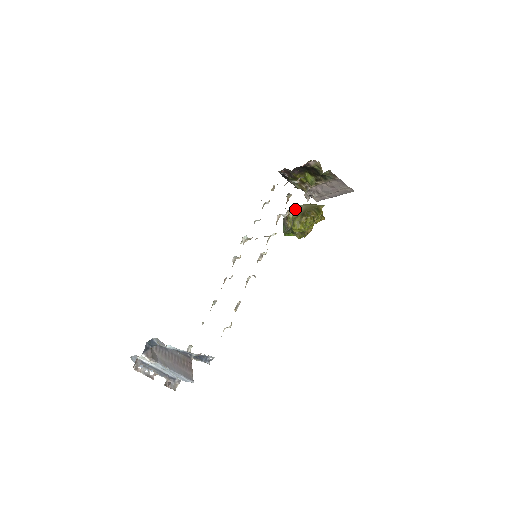
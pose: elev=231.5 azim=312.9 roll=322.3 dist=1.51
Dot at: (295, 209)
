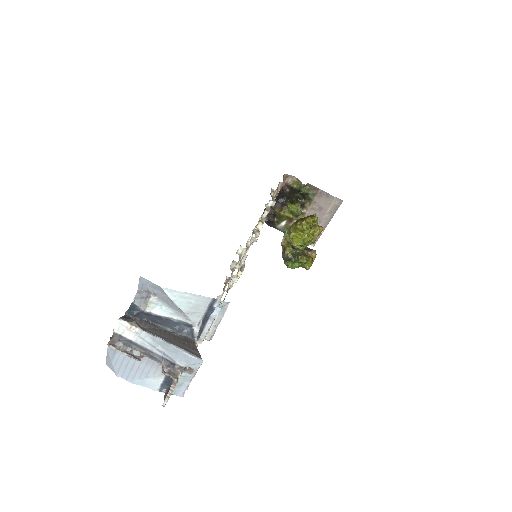
Dot at: occluded
